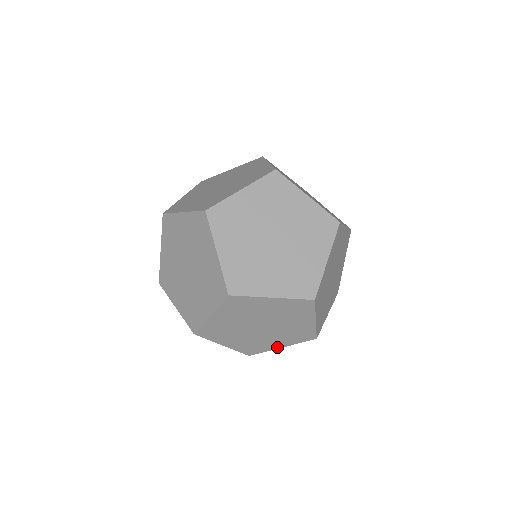
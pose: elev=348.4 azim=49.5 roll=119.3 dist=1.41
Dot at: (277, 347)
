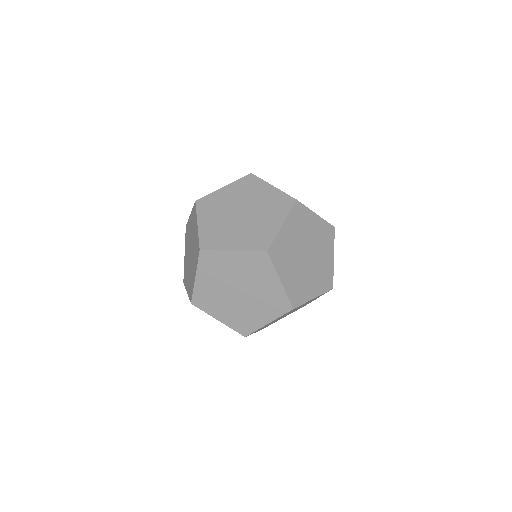
Dot at: (216, 317)
